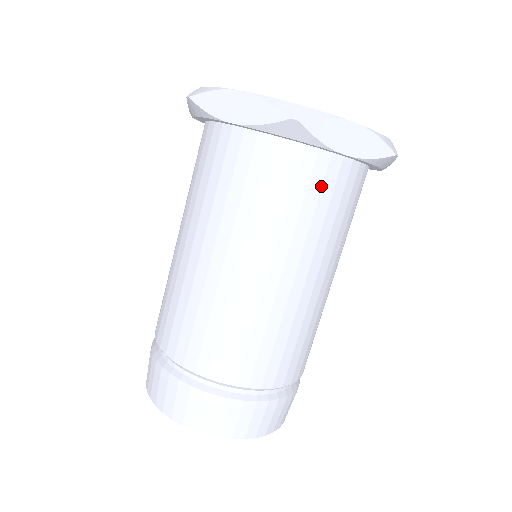
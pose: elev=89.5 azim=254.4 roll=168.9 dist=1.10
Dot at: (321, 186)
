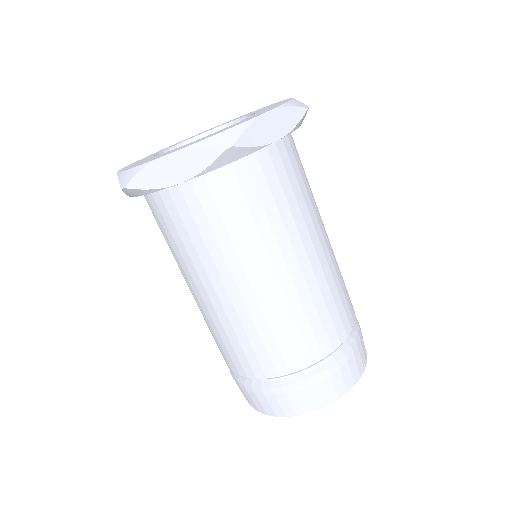
Dot at: (276, 175)
